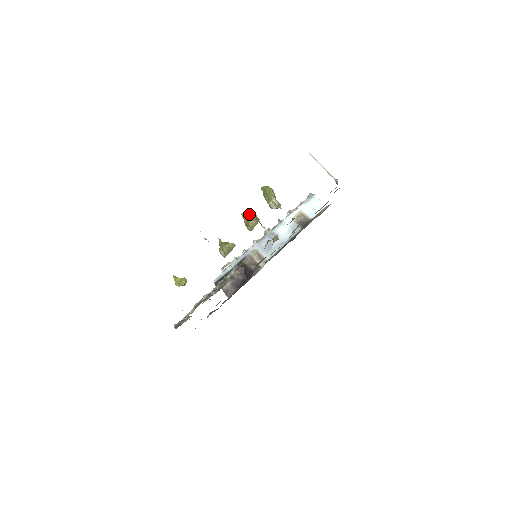
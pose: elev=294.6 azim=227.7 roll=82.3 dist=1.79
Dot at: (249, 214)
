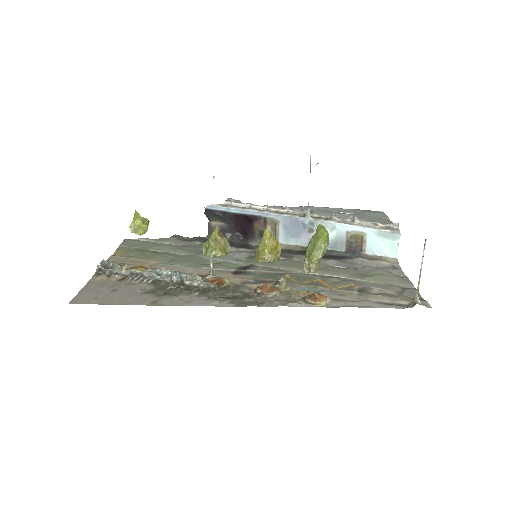
Dot at: (274, 240)
